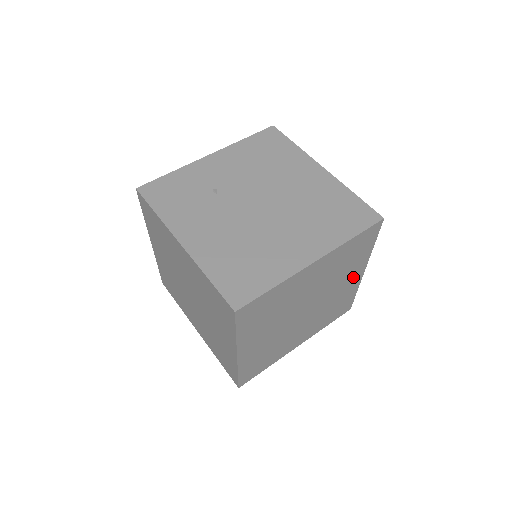
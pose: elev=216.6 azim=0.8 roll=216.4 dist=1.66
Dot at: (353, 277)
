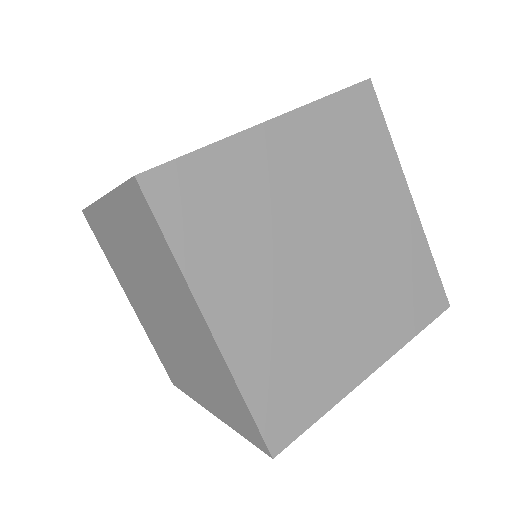
Dot at: (395, 208)
